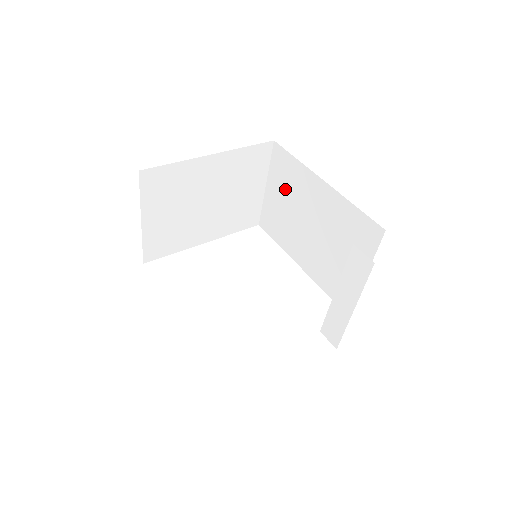
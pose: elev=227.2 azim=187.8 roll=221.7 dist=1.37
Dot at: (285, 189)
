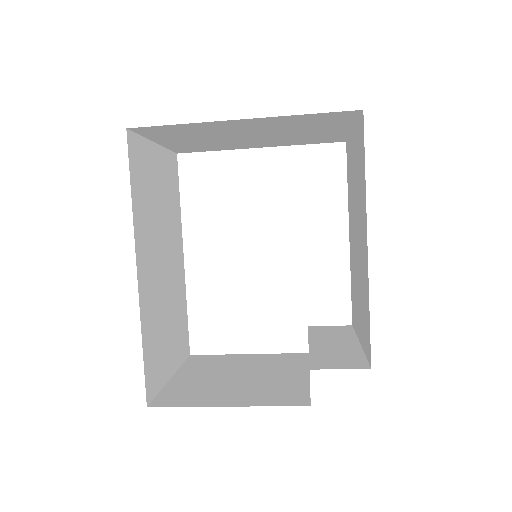
Dot at: (357, 170)
